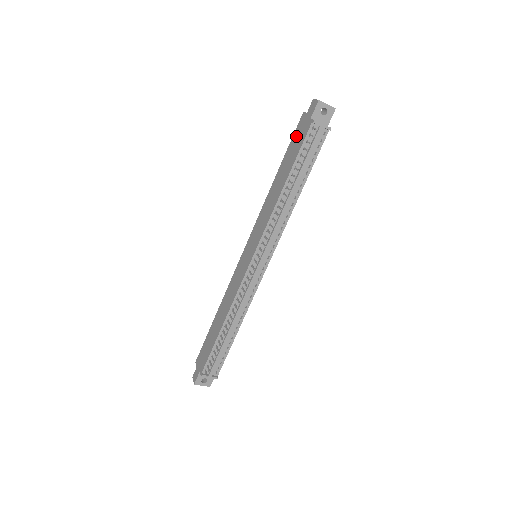
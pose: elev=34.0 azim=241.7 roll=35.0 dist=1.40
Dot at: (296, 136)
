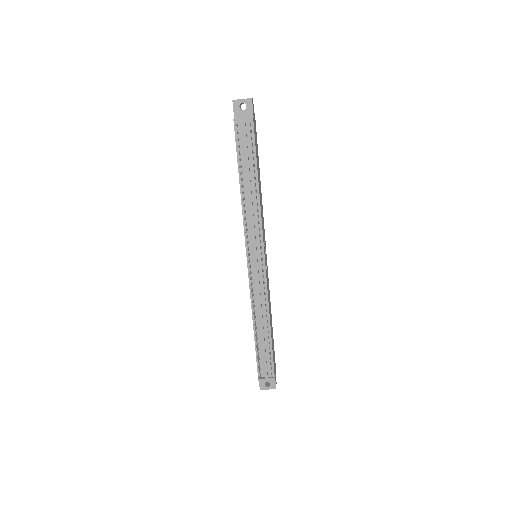
Dot at: occluded
